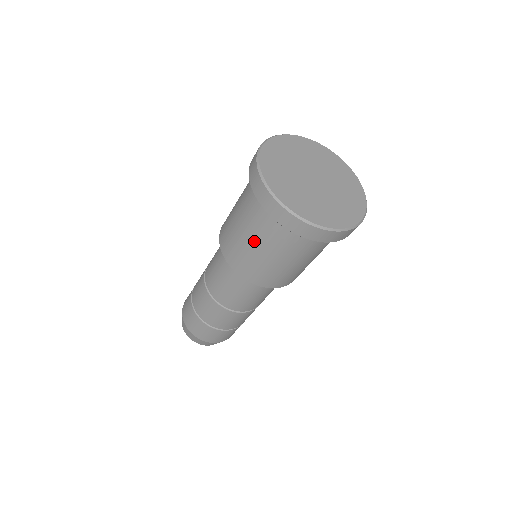
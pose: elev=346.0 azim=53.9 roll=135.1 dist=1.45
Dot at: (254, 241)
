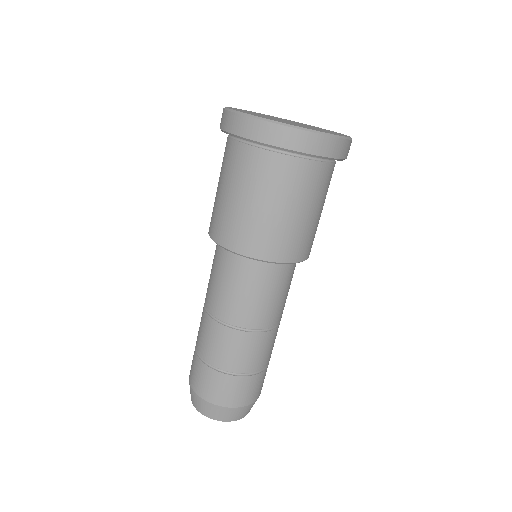
Dot at: (224, 185)
